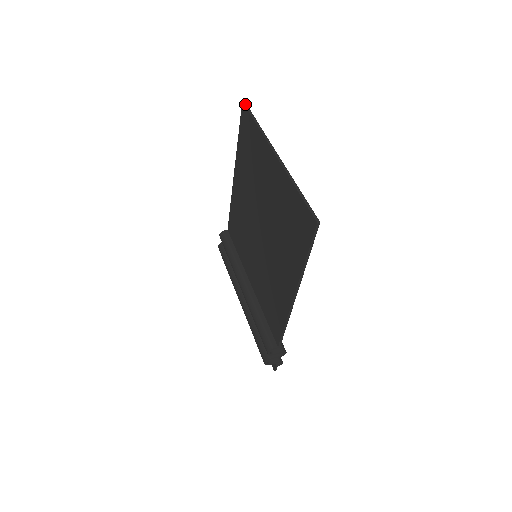
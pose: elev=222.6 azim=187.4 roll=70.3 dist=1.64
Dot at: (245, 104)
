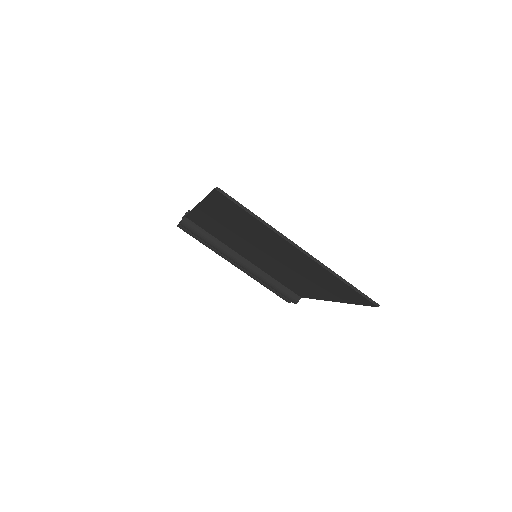
Dot at: (222, 192)
